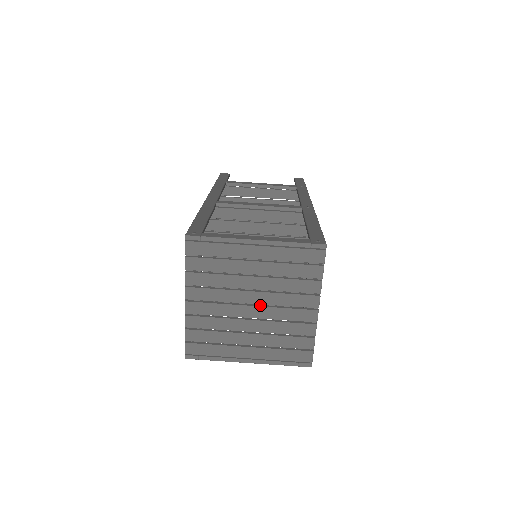
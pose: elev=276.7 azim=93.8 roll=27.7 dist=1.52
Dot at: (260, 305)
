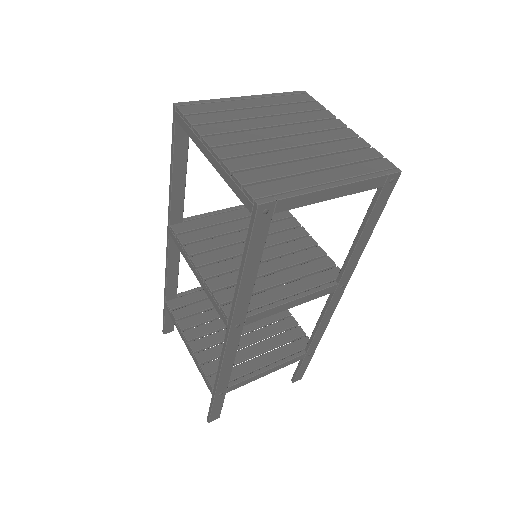
Dot at: (294, 138)
